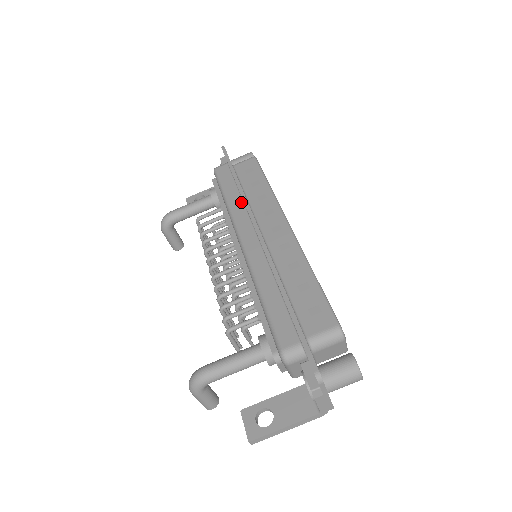
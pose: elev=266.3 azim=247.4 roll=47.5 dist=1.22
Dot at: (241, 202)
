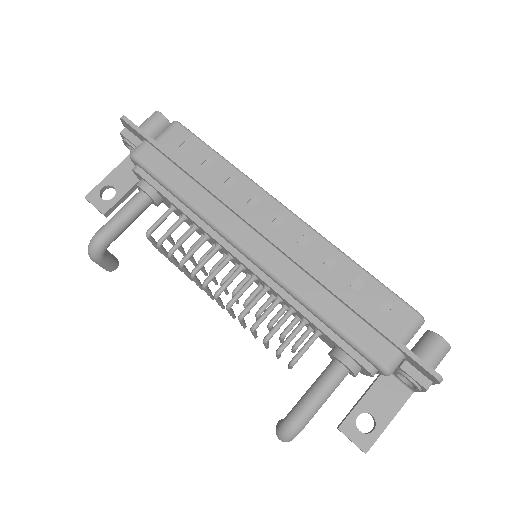
Dot at: (210, 198)
